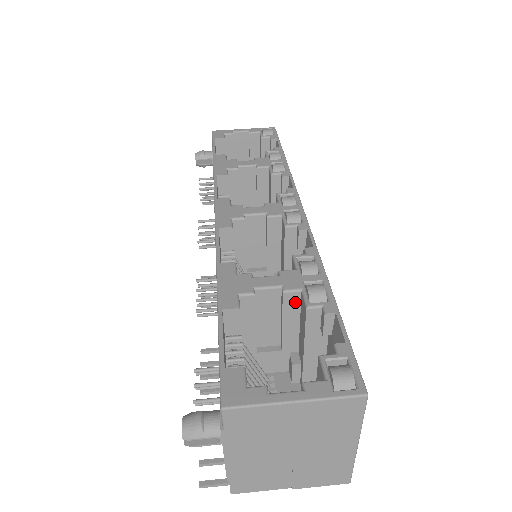
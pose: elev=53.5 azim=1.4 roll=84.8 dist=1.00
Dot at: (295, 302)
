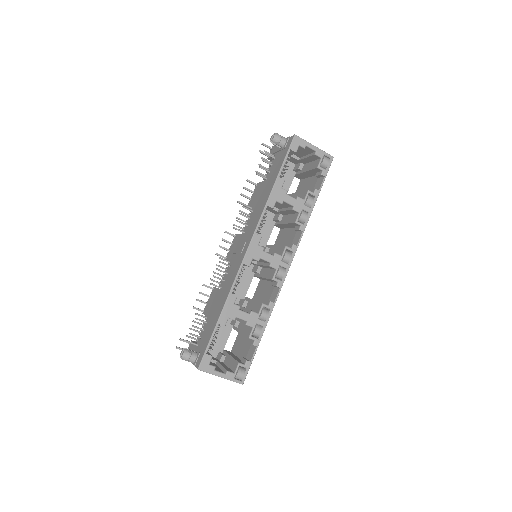
Dot at: occluded
